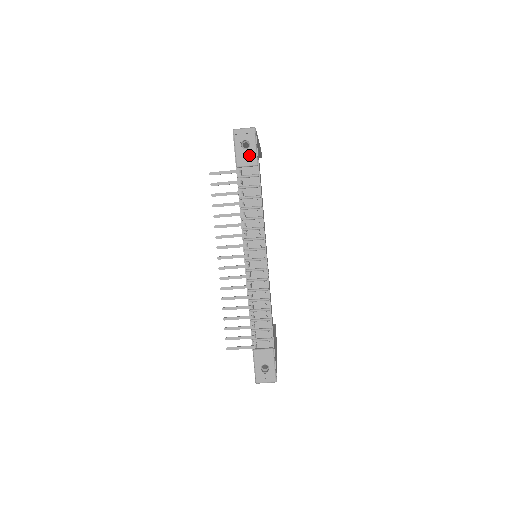
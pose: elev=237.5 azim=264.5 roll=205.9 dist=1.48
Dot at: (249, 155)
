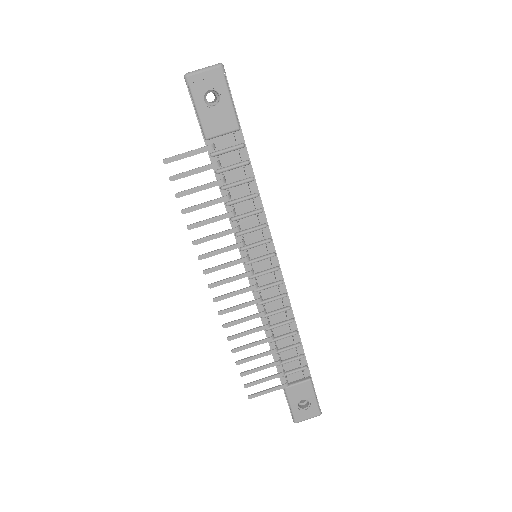
Dot at: (222, 115)
